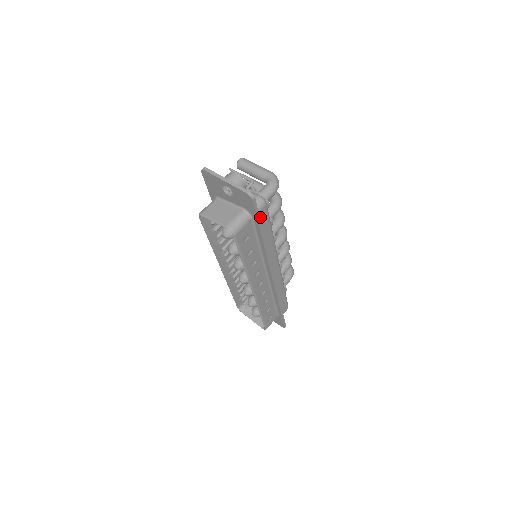
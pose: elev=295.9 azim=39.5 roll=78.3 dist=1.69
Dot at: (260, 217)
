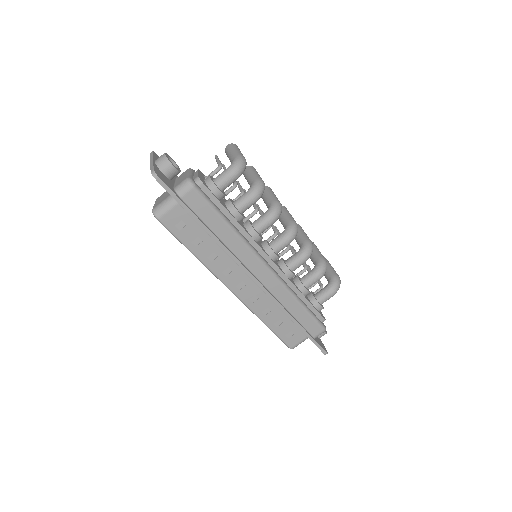
Dot at: (190, 202)
